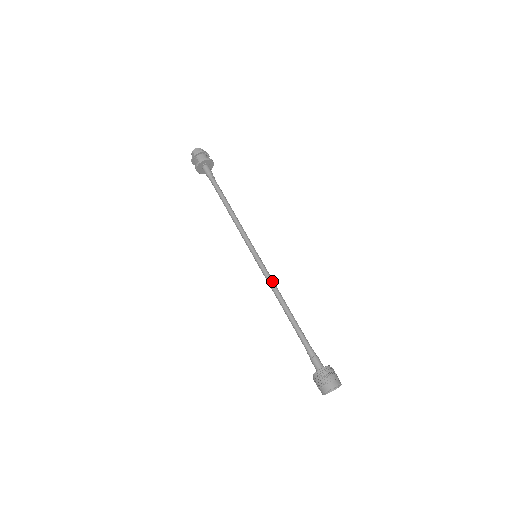
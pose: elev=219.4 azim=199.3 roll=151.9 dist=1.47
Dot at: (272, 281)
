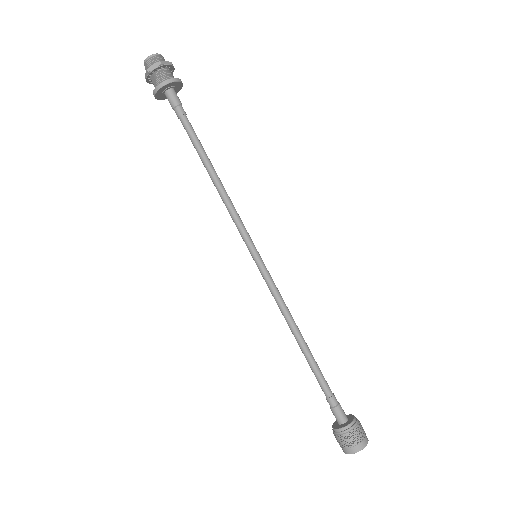
Dot at: (280, 298)
